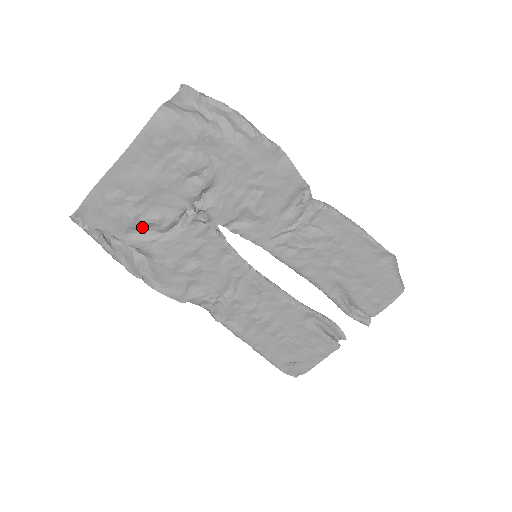
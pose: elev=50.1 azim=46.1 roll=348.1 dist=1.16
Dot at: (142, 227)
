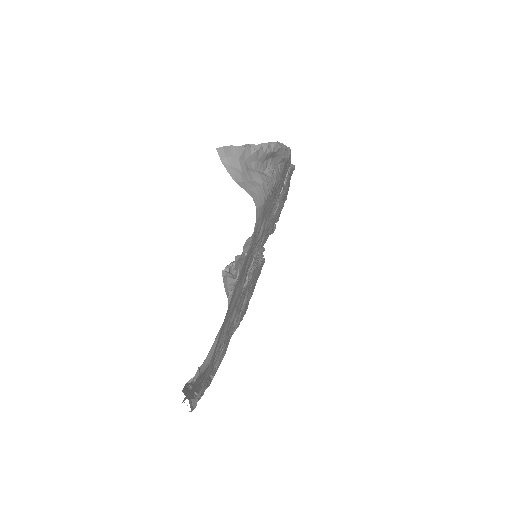
Dot at: occluded
